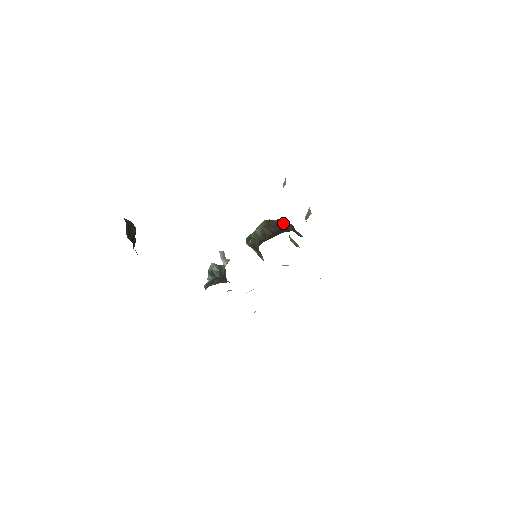
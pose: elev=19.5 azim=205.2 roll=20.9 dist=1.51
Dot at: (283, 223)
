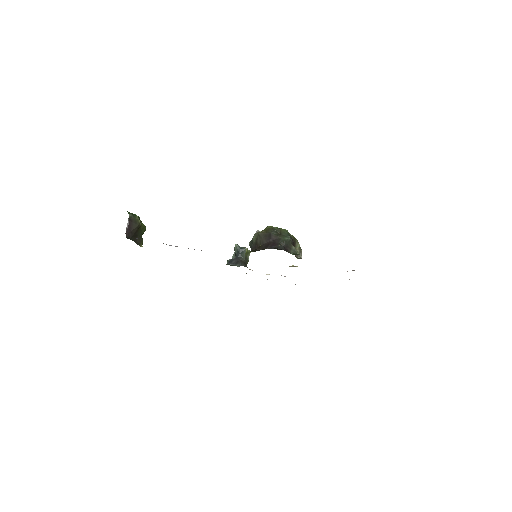
Dot at: (283, 234)
